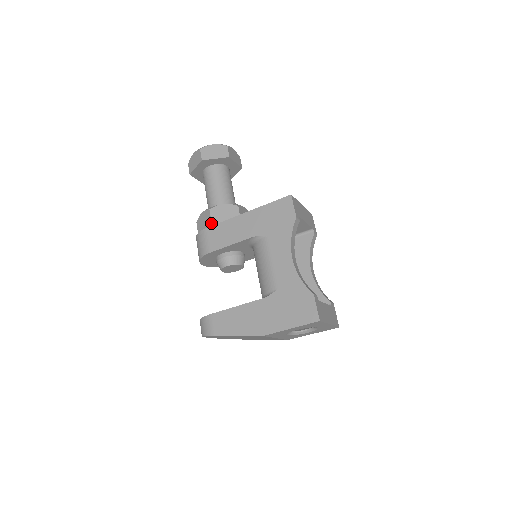
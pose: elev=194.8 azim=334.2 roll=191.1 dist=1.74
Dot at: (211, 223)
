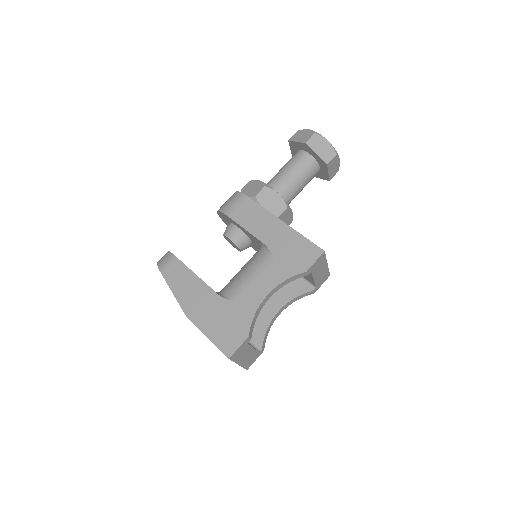
Dot at: (254, 197)
